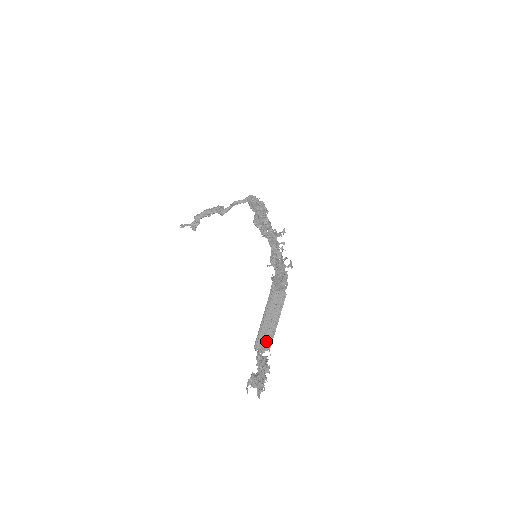
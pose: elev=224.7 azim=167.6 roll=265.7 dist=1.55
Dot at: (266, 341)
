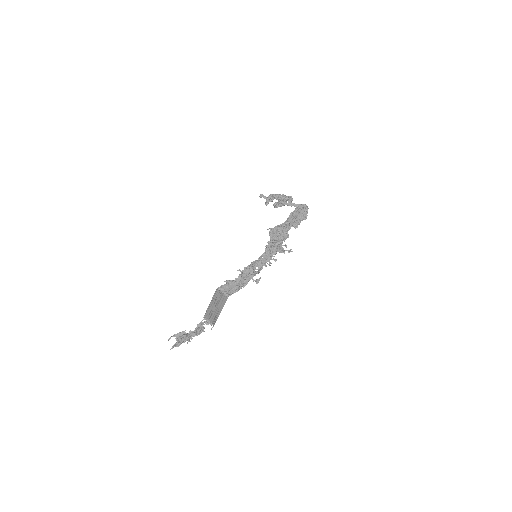
Dot at: (212, 319)
